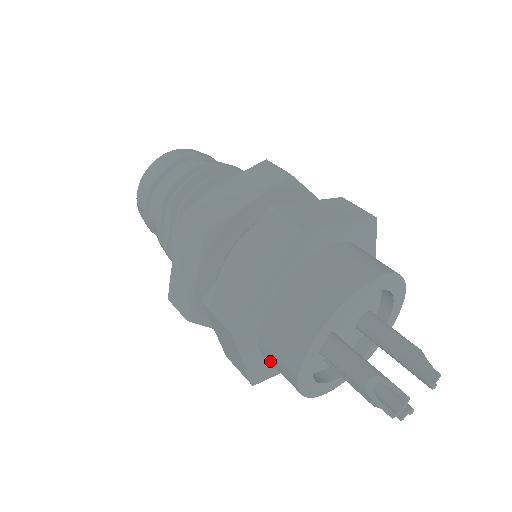
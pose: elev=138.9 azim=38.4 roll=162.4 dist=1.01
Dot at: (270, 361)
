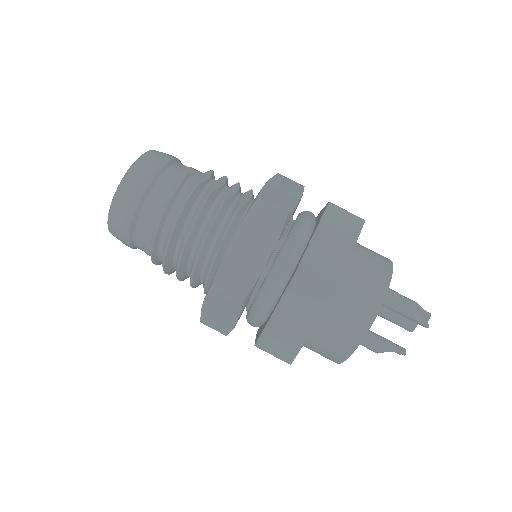
Dot at: occluded
